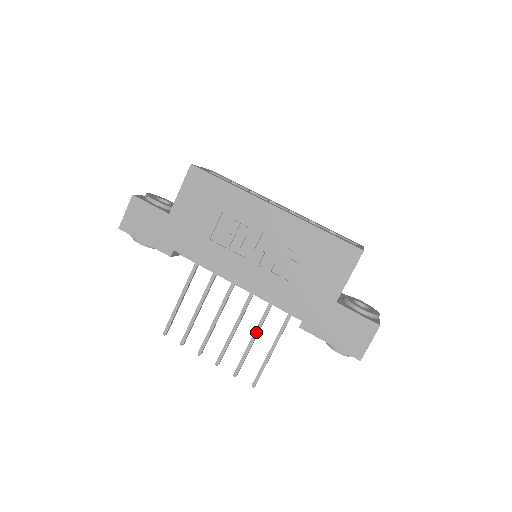
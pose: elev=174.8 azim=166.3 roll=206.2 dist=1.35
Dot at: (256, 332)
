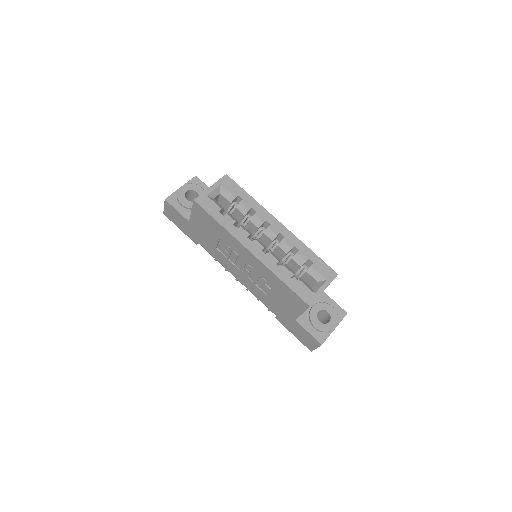
Dot at: occluded
